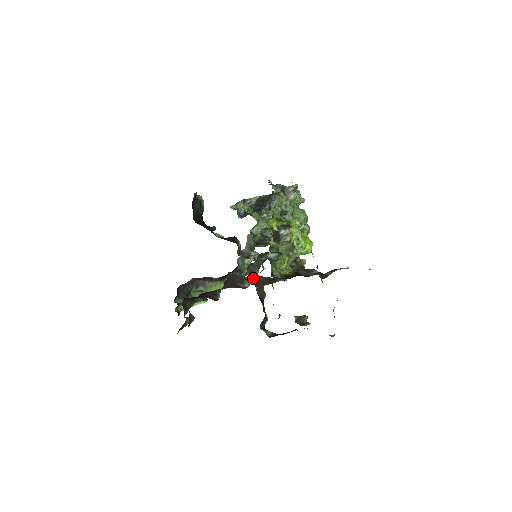
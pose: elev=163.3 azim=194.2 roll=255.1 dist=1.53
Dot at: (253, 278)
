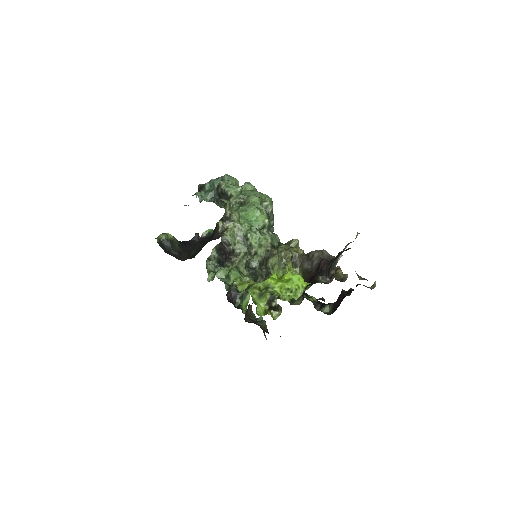
Dot at: occluded
